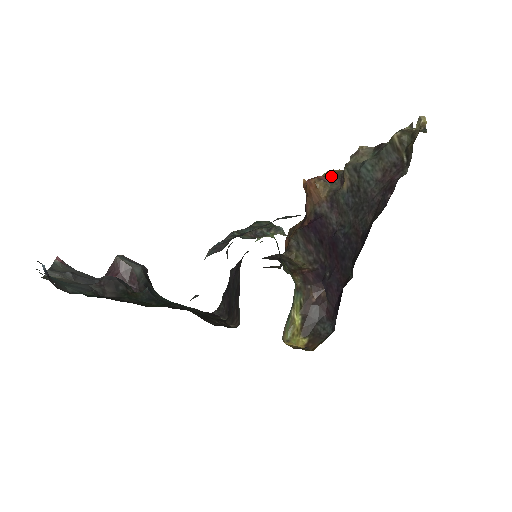
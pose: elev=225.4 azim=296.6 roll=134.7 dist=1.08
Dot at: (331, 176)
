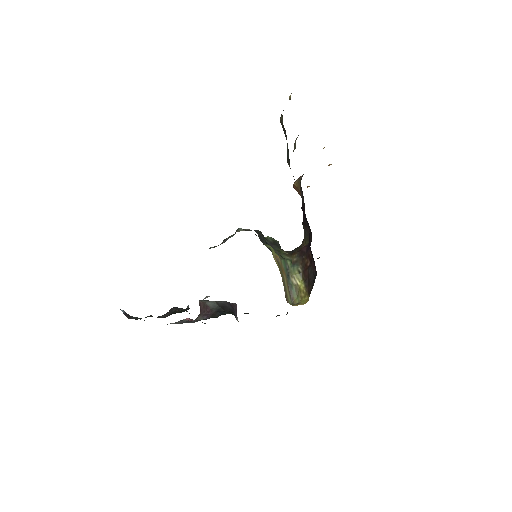
Dot at: occluded
